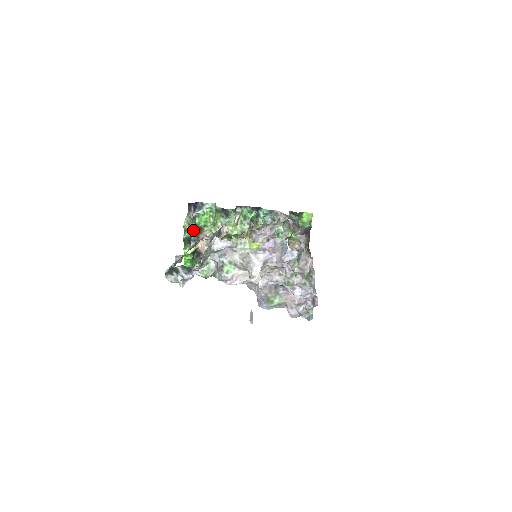
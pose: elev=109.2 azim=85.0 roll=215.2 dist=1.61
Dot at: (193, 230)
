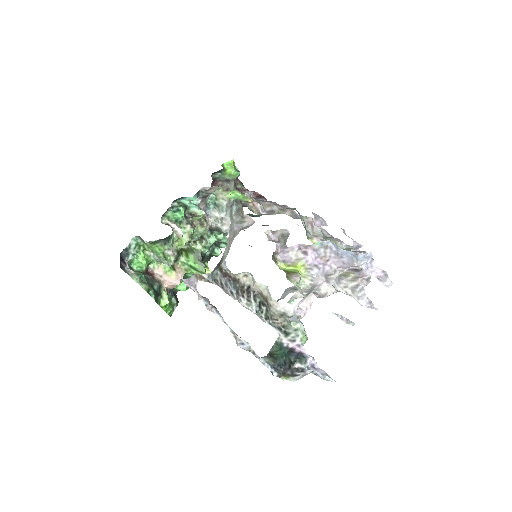
Dot at: (148, 281)
